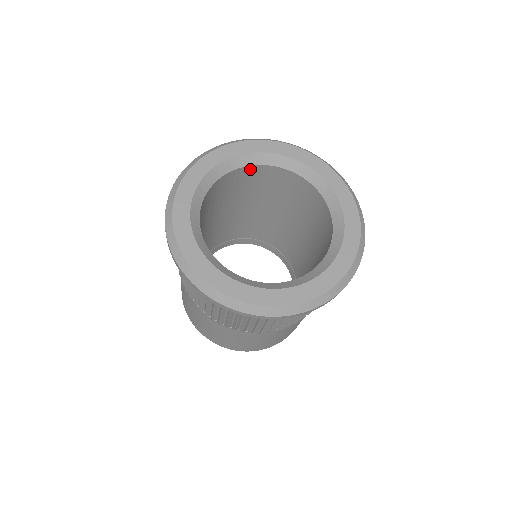
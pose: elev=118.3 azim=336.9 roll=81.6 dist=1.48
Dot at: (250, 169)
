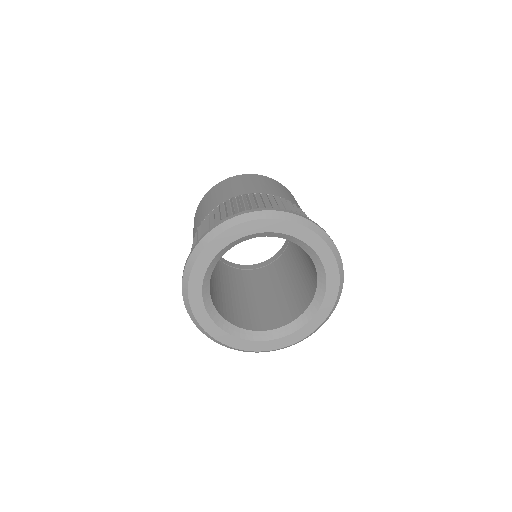
Dot at: occluded
